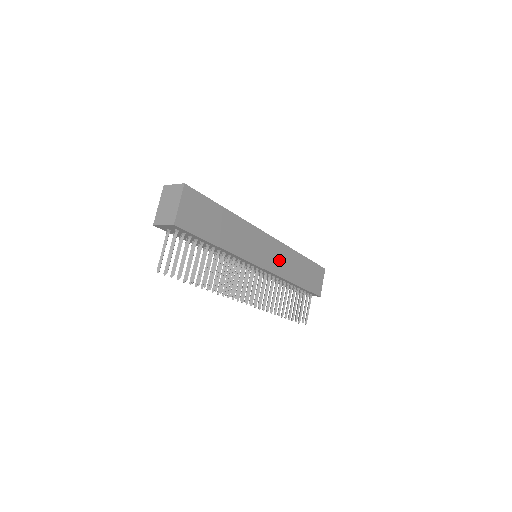
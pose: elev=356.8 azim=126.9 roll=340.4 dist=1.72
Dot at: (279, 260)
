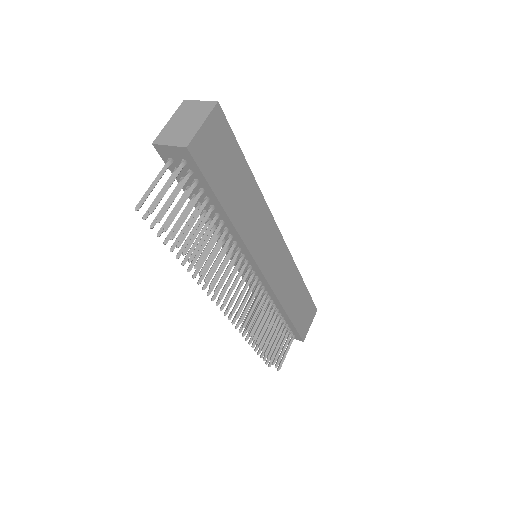
Dot at: (281, 272)
